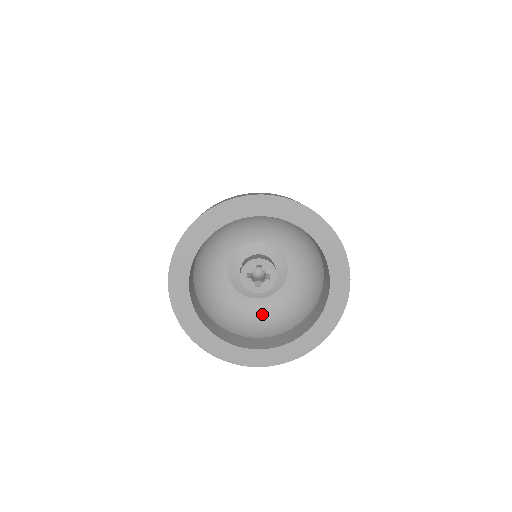
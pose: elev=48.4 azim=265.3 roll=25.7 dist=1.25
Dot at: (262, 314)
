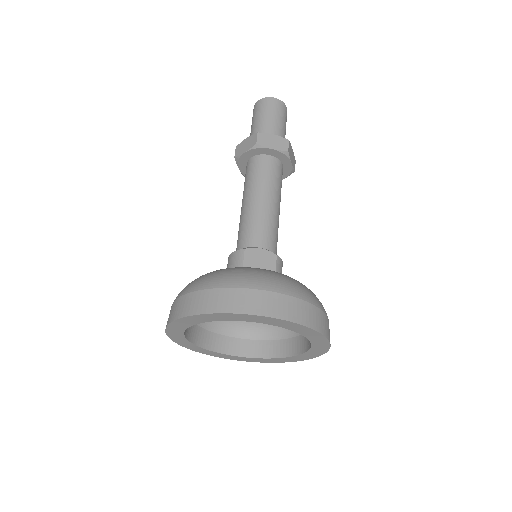
Dot at: occluded
